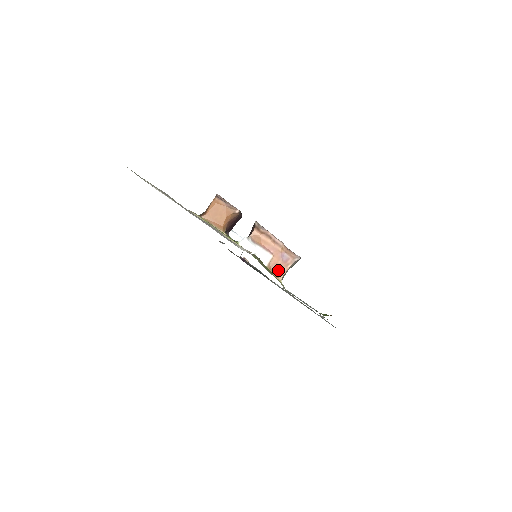
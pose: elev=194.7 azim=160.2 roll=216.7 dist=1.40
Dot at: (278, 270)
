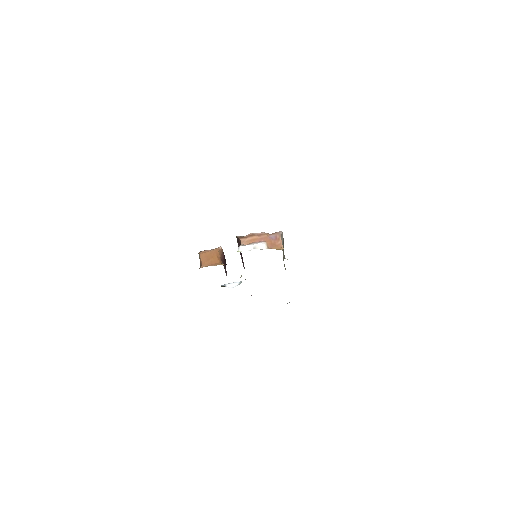
Dot at: (276, 246)
